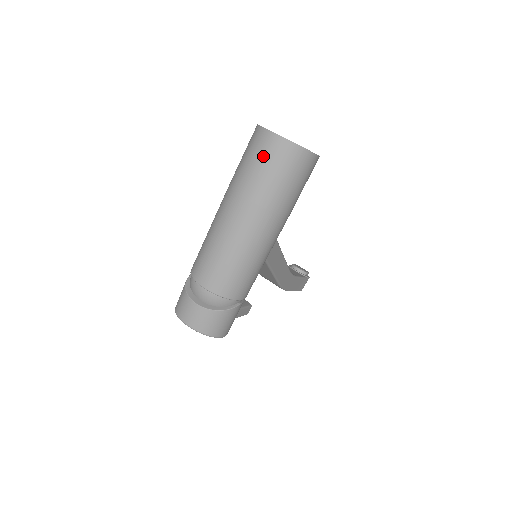
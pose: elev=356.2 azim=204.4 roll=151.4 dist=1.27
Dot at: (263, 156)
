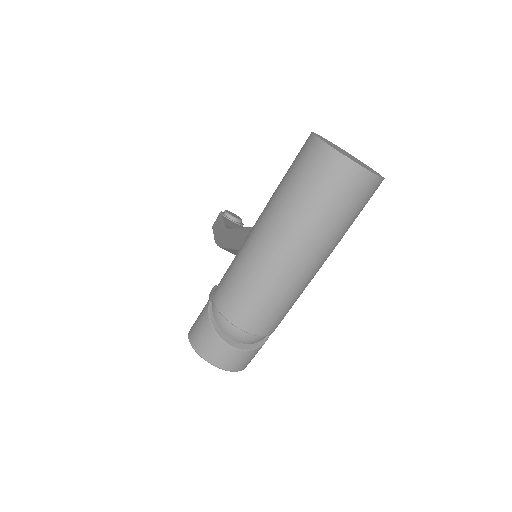
Dot at: (340, 191)
